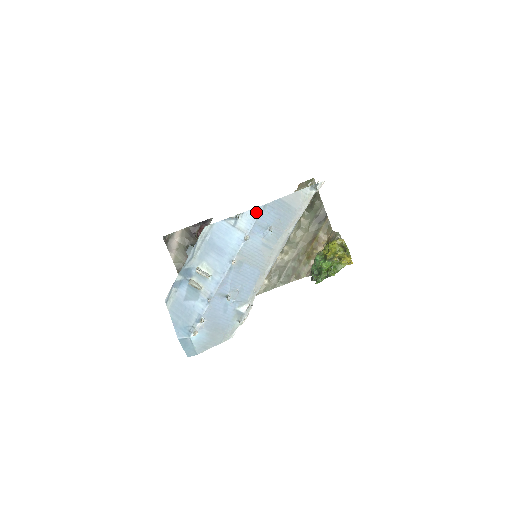
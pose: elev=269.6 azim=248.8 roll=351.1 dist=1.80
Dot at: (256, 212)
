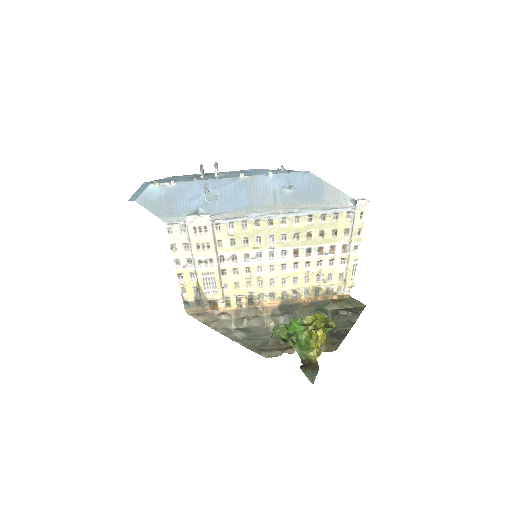
Dot at: (297, 171)
